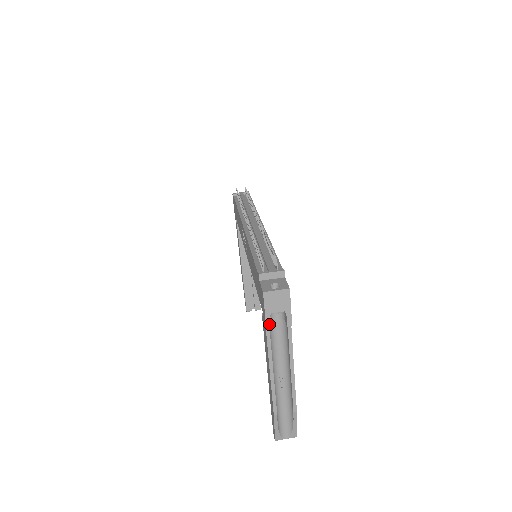
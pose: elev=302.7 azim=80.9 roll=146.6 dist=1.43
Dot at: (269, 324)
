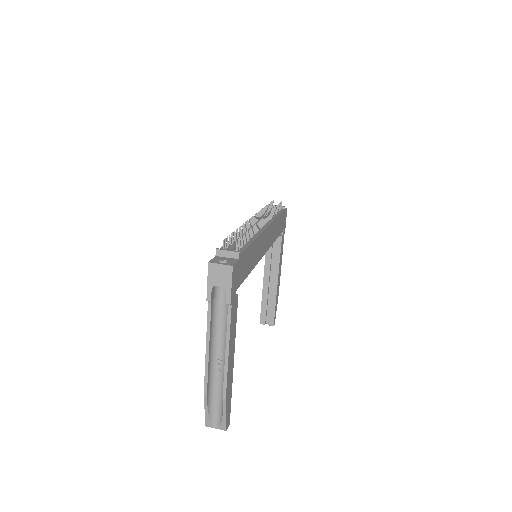
Dot at: (210, 296)
